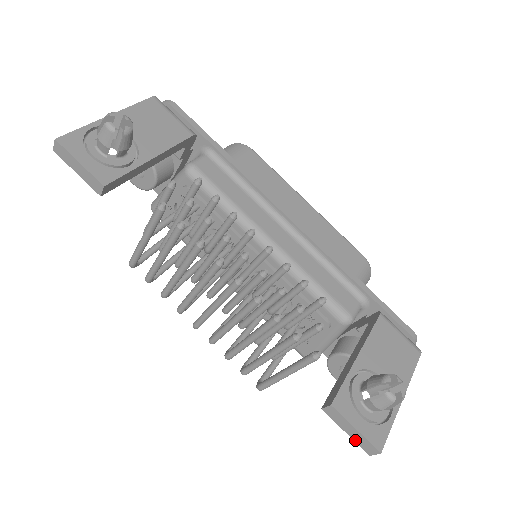
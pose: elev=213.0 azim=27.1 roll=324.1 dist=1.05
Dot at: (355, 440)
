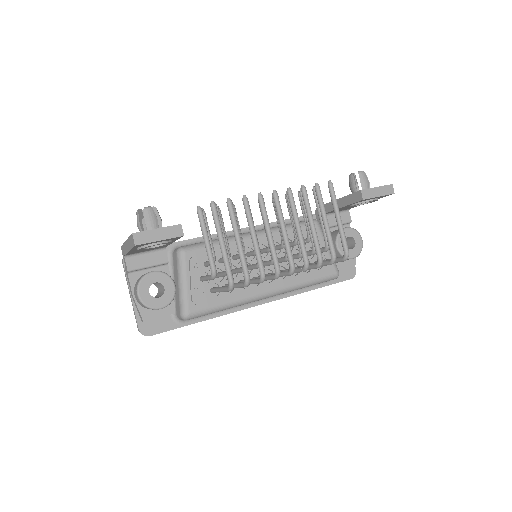
Dot at: (384, 194)
